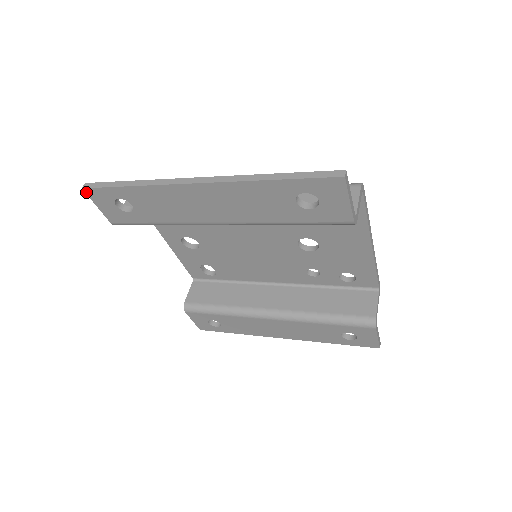
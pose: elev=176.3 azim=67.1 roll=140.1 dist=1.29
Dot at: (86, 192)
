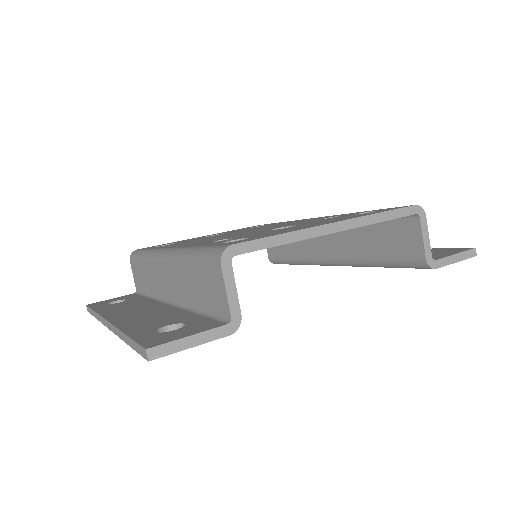
Dot at: occluded
